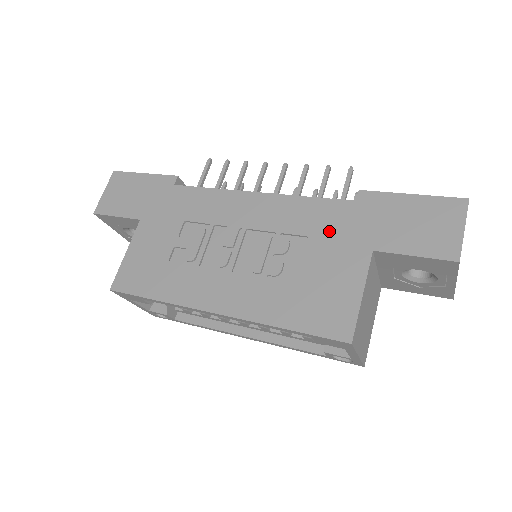
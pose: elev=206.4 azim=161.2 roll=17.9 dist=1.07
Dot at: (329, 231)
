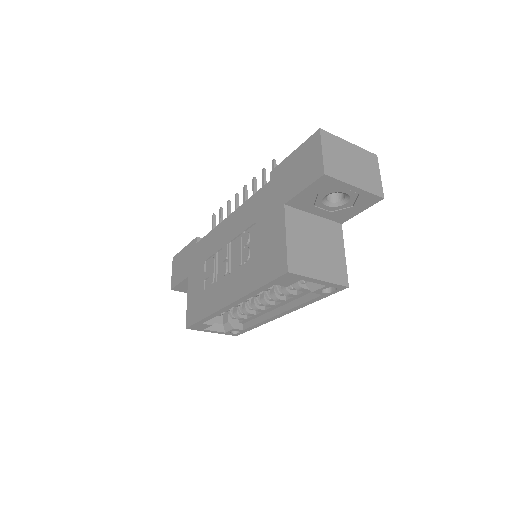
Dot at: (263, 210)
